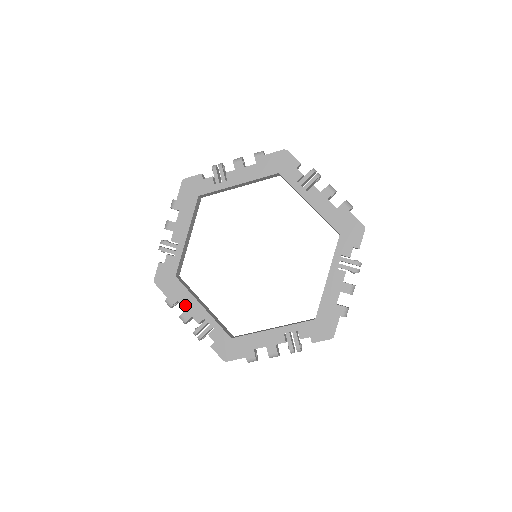
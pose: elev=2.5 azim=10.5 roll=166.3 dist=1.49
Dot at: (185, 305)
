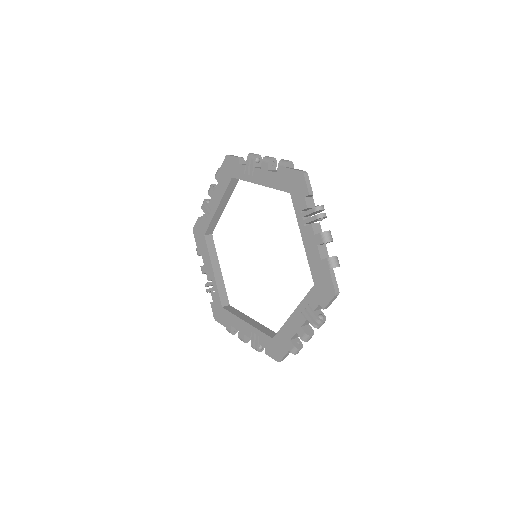
Dot at: (236, 327)
